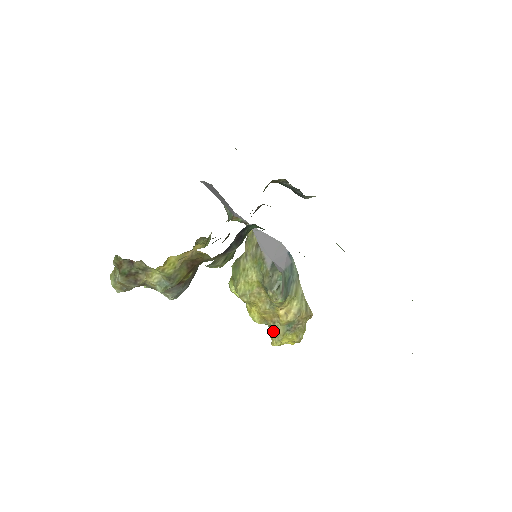
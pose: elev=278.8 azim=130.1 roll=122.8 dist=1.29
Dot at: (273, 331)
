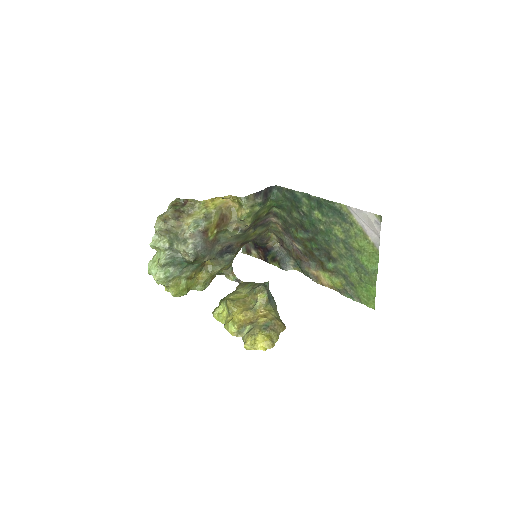
Dot at: (250, 330)
